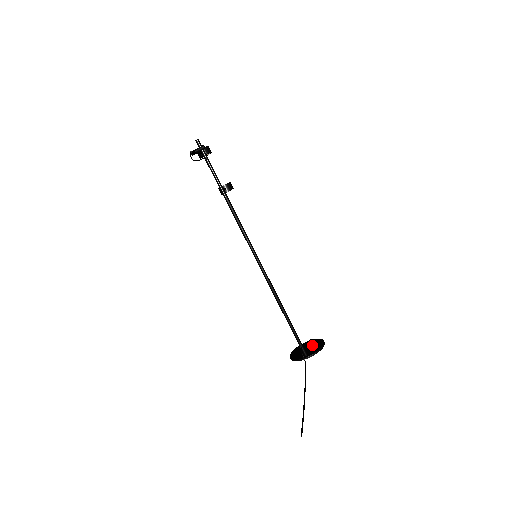
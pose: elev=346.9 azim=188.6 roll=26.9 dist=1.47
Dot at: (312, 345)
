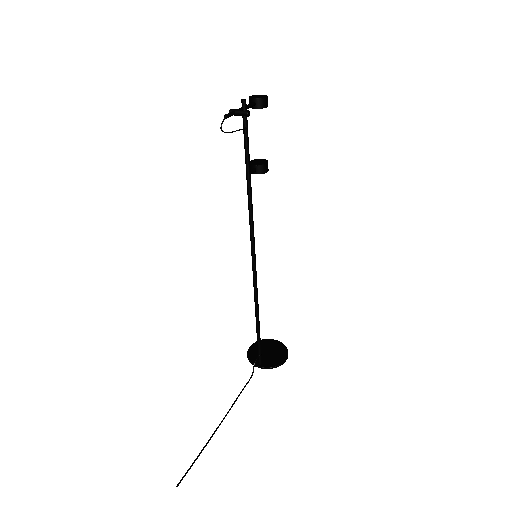
Dot at: (275, 352)
